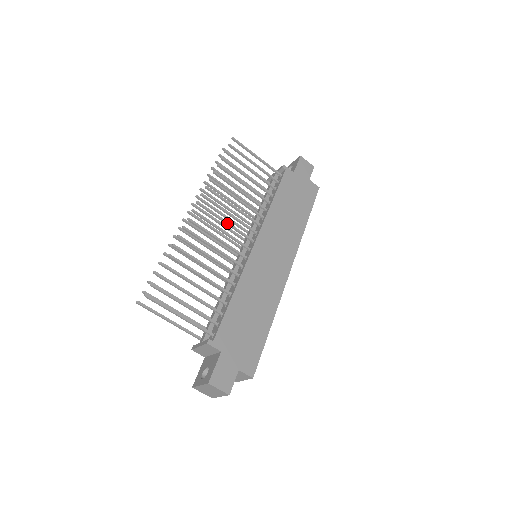
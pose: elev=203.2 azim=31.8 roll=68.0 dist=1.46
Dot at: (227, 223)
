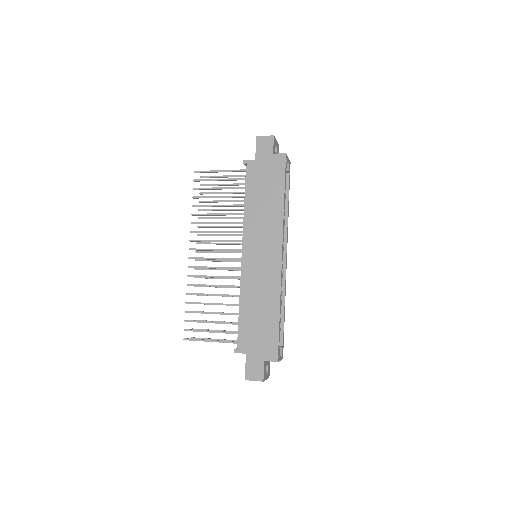
Dot at: (217, 250)
